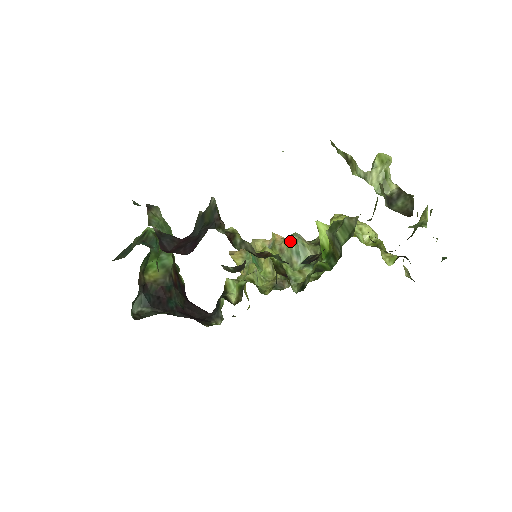
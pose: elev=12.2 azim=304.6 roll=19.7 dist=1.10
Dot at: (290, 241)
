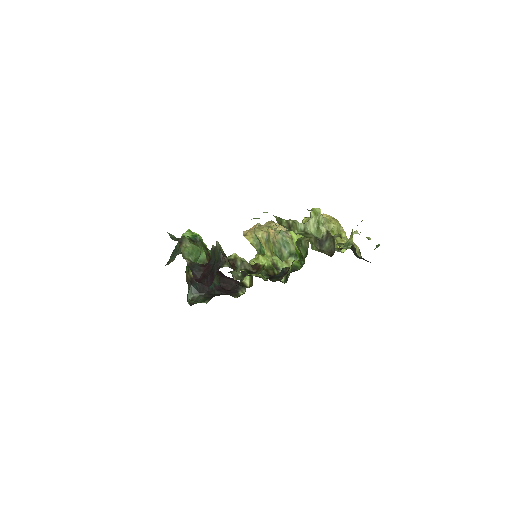
Dot at: (278, 238)
